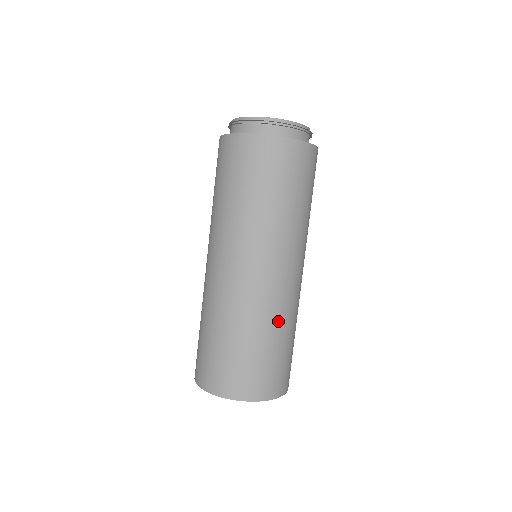
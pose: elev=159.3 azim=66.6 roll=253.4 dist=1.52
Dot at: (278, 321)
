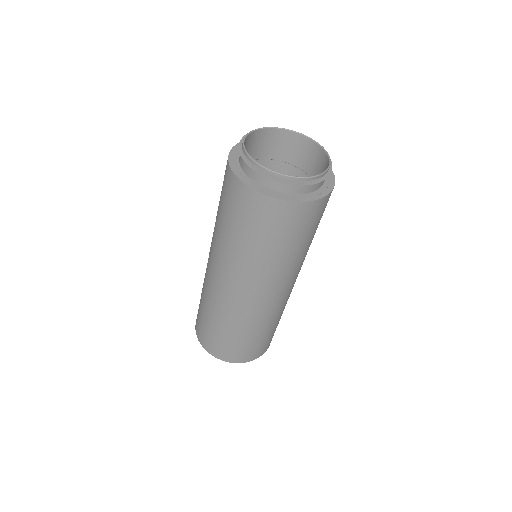
Dot at: occluded
